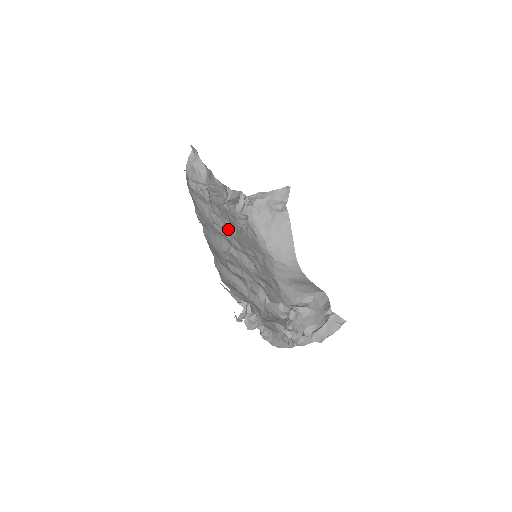
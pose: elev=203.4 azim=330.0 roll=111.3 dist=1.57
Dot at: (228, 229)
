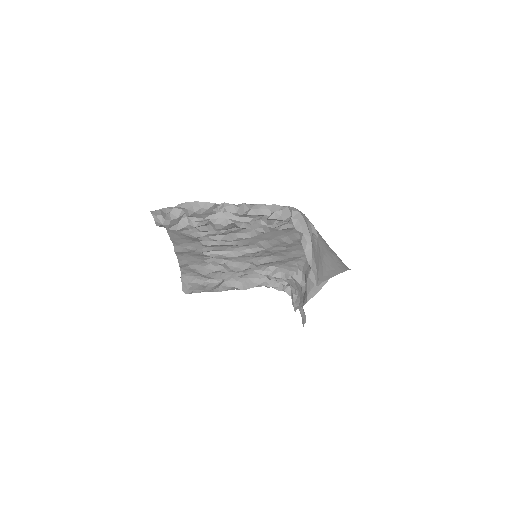
Dot at: occluded
